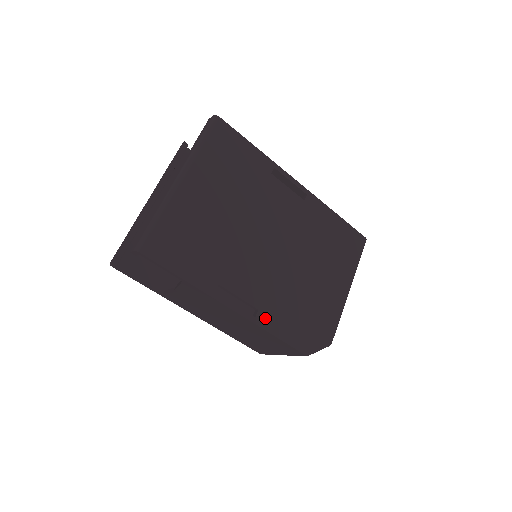
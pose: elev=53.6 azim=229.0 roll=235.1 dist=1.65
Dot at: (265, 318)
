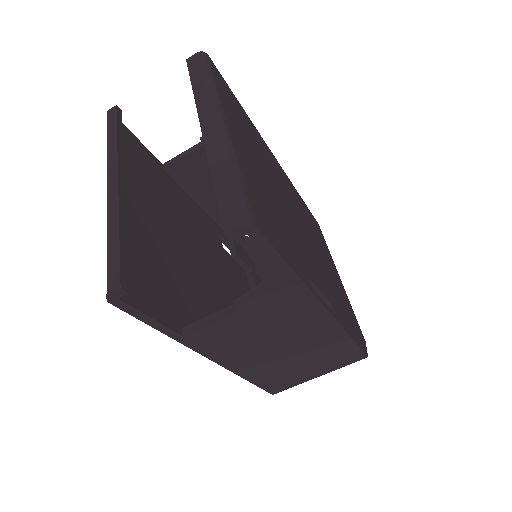
Dot at: (339, 317)
